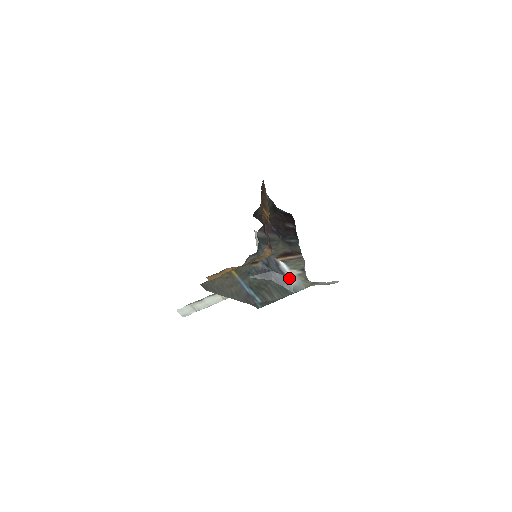
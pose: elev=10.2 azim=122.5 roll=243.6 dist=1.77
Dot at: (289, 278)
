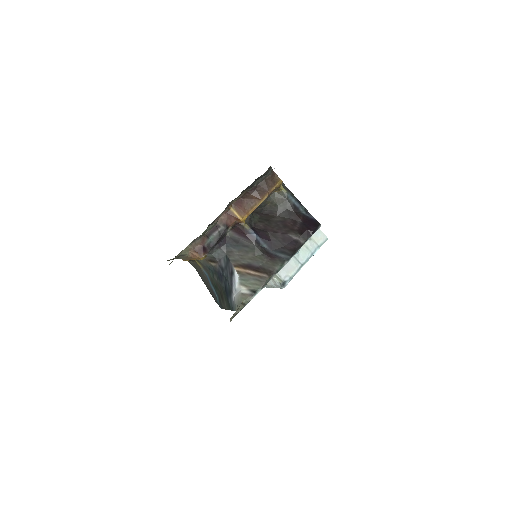
Dot at: (233, 292)
